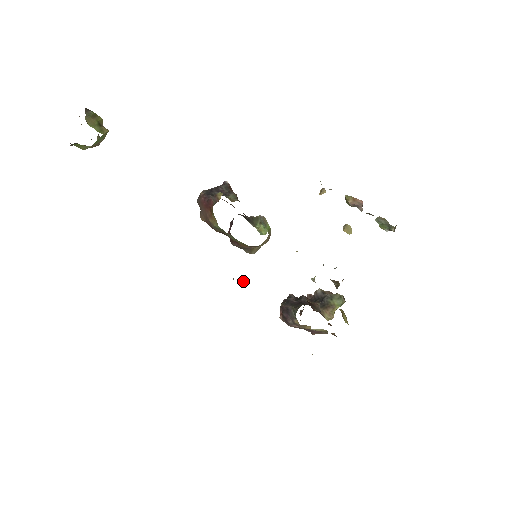
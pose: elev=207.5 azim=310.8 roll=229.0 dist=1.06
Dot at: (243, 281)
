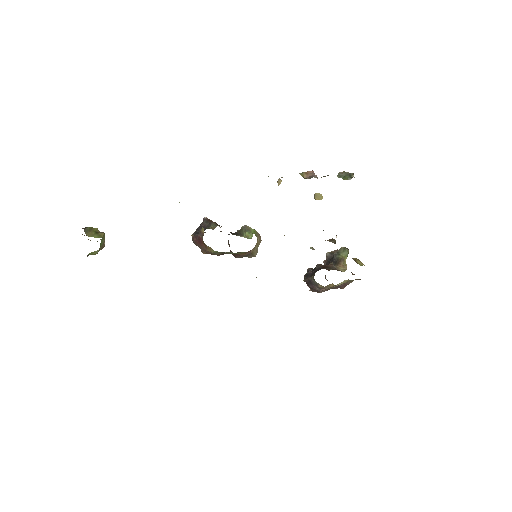
Dot at: occluded
